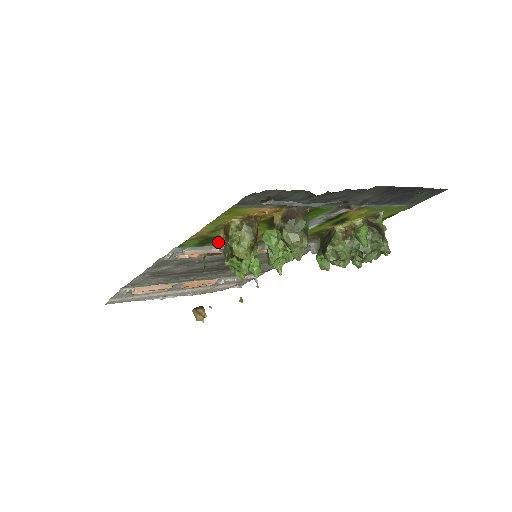
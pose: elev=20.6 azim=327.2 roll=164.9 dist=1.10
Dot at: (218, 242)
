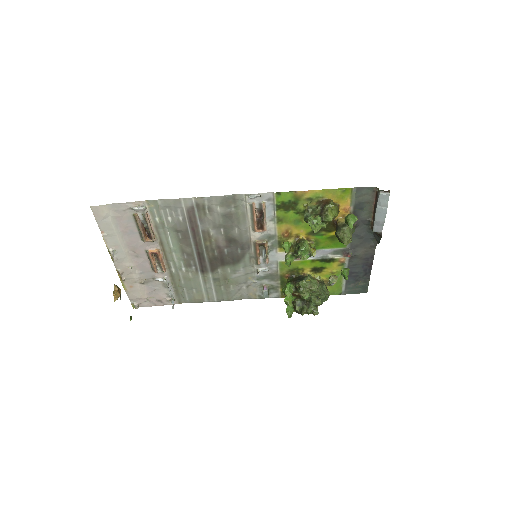
Dot at: occluded
